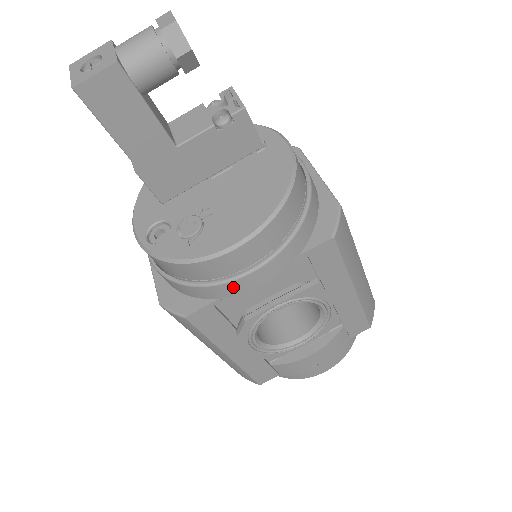
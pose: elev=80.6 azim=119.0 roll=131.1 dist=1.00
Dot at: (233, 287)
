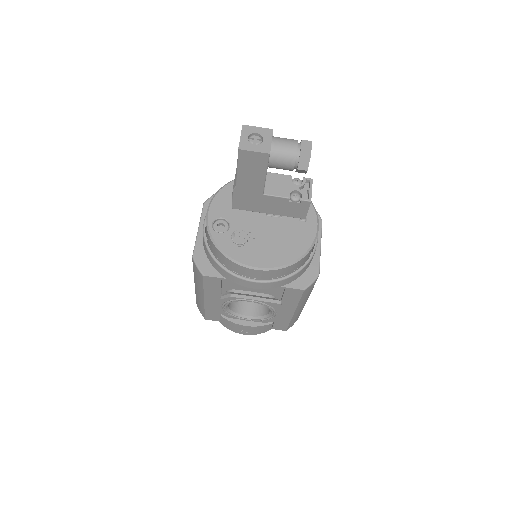
Dot at: (239, 281)
